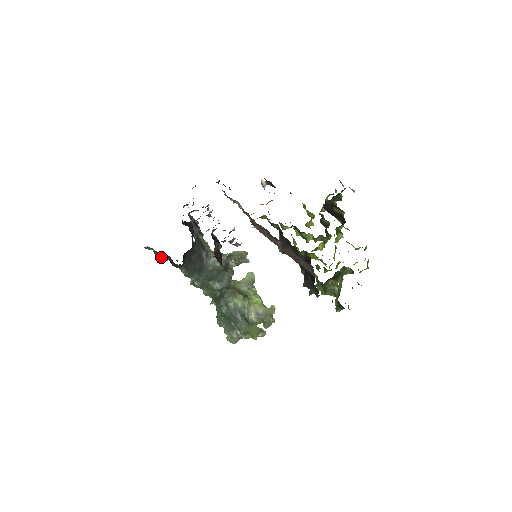
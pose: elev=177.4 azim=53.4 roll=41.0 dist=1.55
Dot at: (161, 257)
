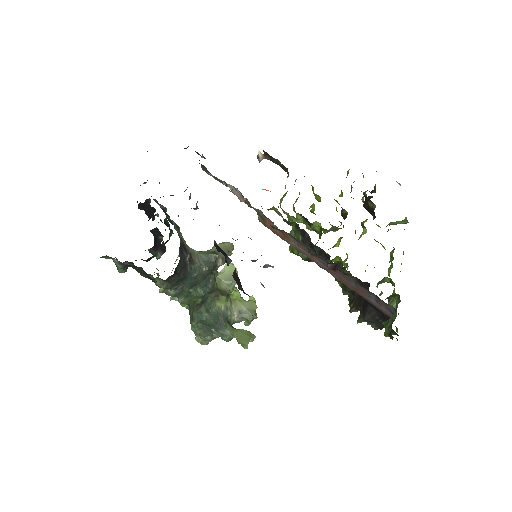
Dot at: (126, 267)
